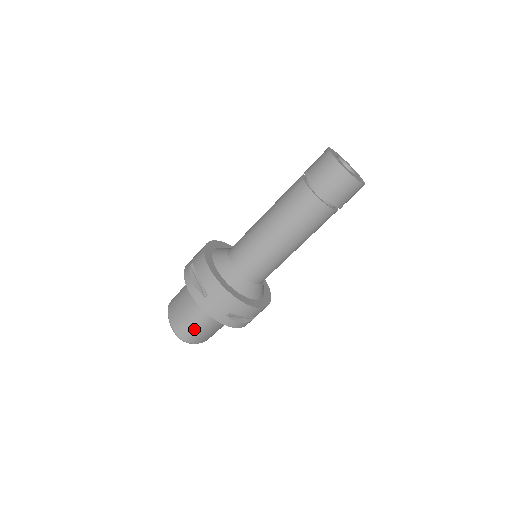
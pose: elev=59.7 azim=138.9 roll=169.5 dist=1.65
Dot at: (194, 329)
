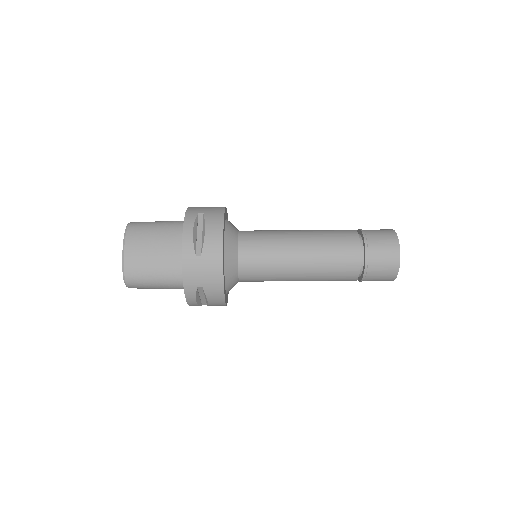
Dot at: (151, 223)
